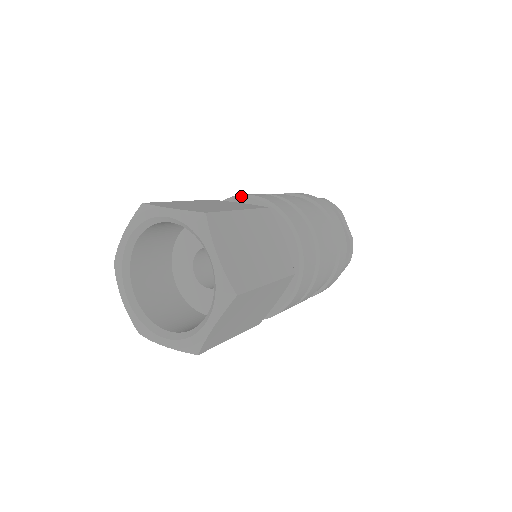
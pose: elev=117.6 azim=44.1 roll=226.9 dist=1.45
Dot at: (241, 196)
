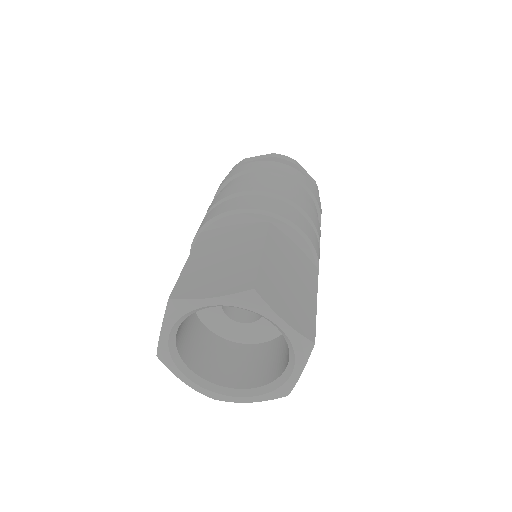
Dot at: (225, 214)
